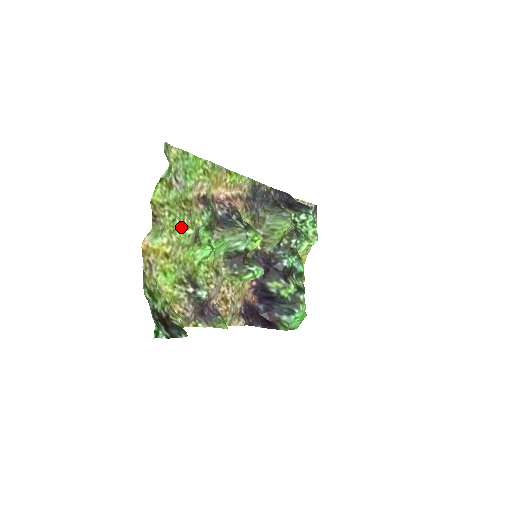
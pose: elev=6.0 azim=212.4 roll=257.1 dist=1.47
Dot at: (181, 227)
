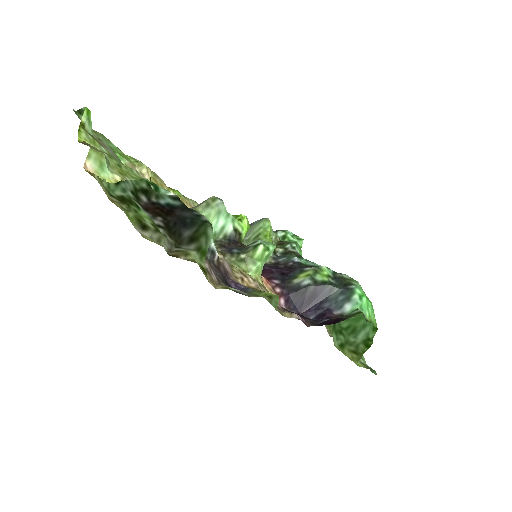
Dot at: (133, 176)
